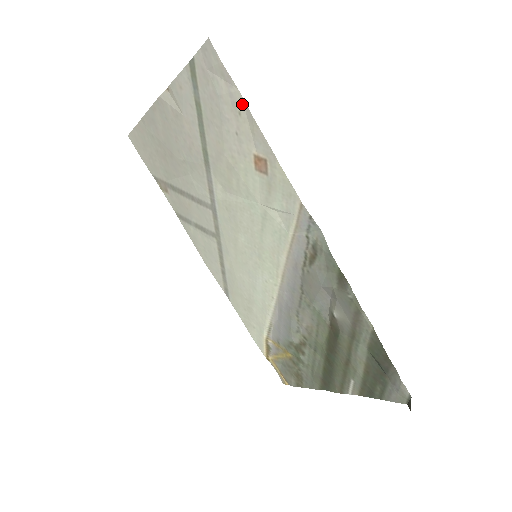
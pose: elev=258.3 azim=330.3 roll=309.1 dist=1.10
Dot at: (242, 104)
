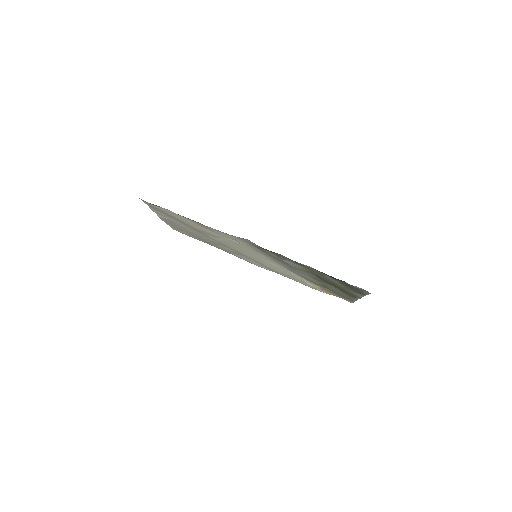
Dot at: (172, 212)
